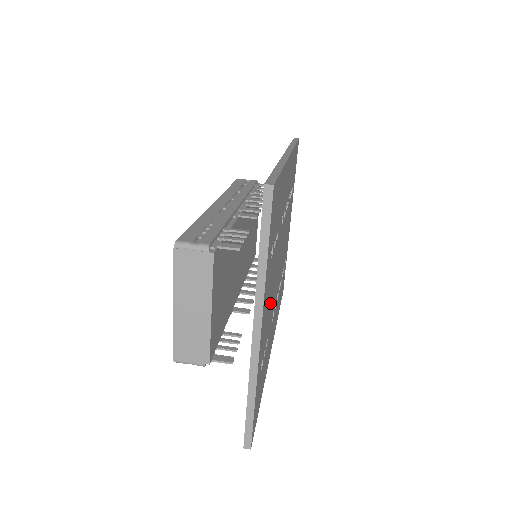
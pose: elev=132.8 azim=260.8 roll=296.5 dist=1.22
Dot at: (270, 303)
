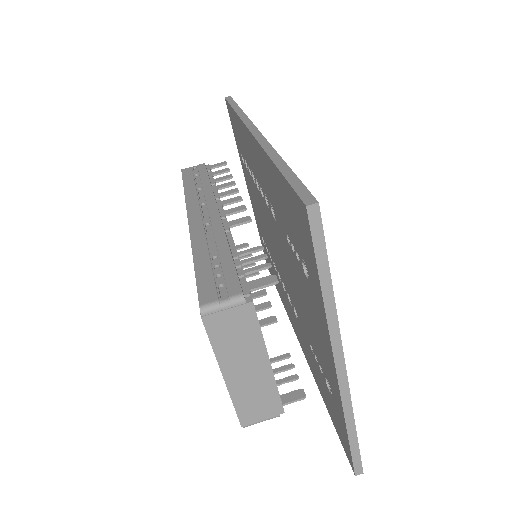
Dot at: occluded
